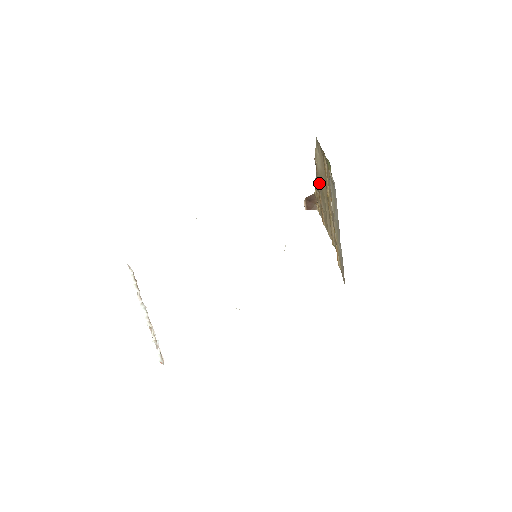
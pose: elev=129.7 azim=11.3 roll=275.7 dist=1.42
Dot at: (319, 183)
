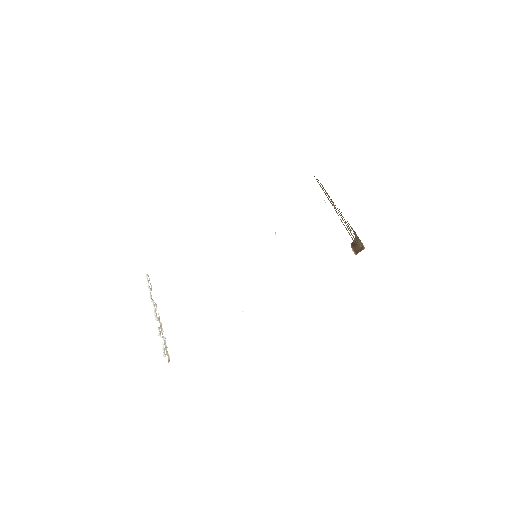
Dot at: (341, 215)
